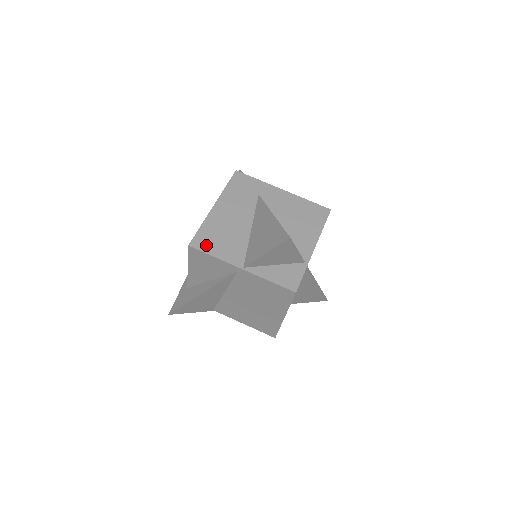
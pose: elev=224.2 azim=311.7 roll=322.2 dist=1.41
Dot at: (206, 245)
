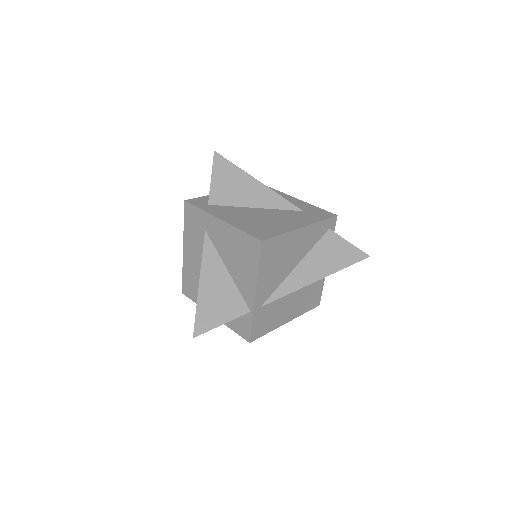
Dot at: (190, 293)
